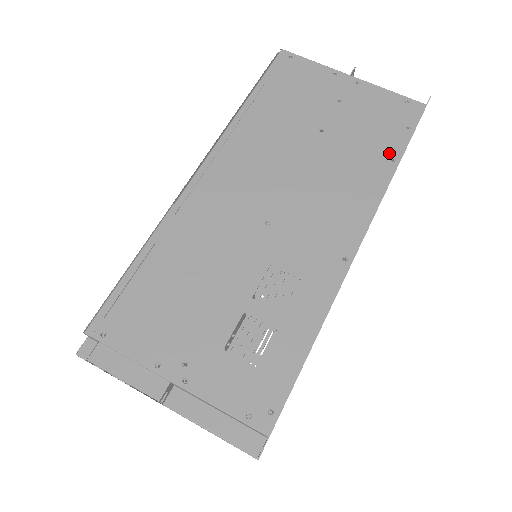
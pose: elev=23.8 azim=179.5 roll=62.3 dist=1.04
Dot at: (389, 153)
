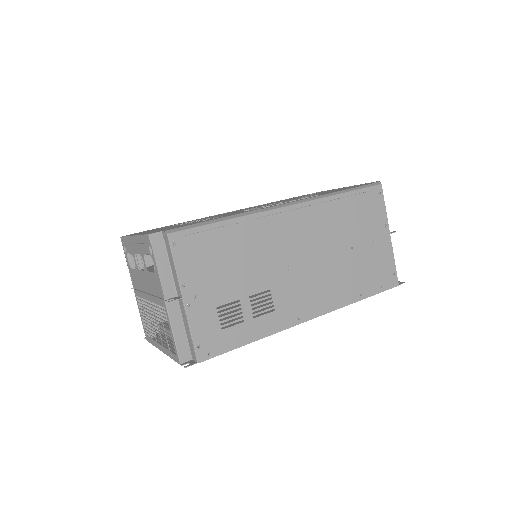
Dot at: (363, 291)
